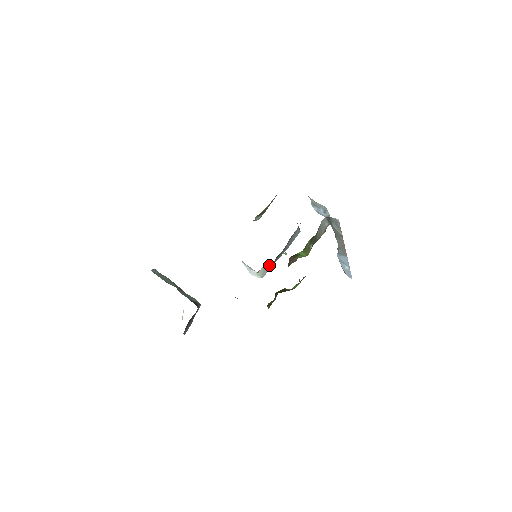
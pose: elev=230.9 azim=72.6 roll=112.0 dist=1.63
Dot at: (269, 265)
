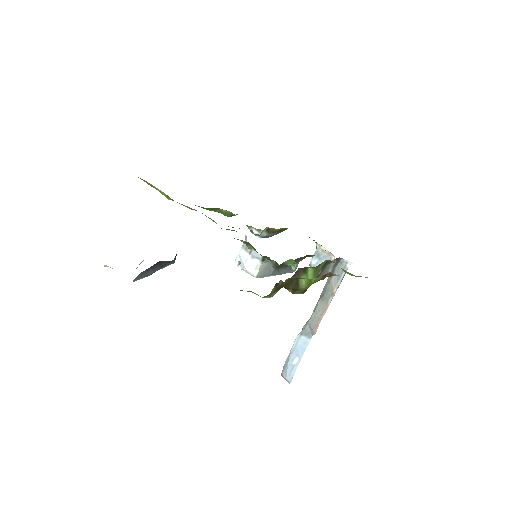
Dot at: (268, 269)
